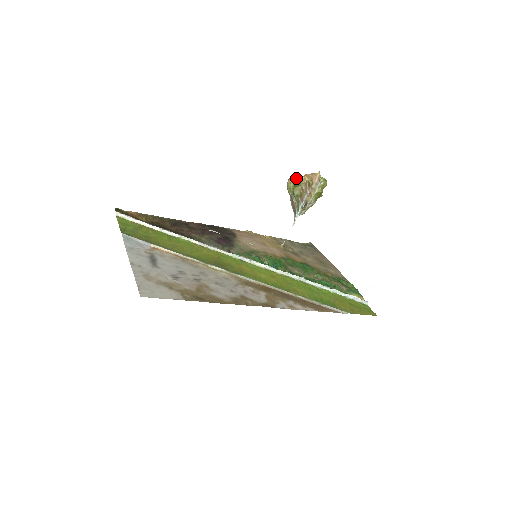
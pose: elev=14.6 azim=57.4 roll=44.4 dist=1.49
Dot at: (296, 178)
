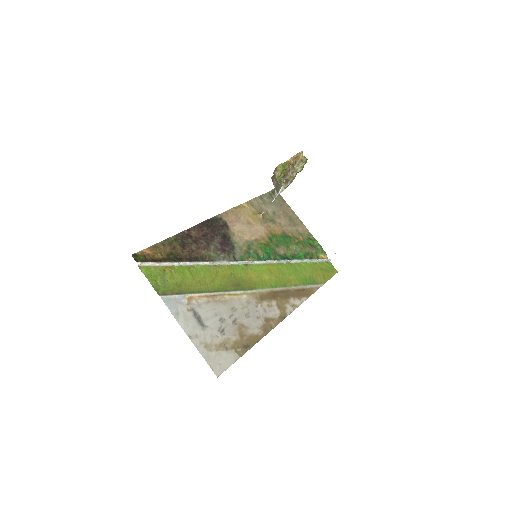
Dot at: (282, 163)
